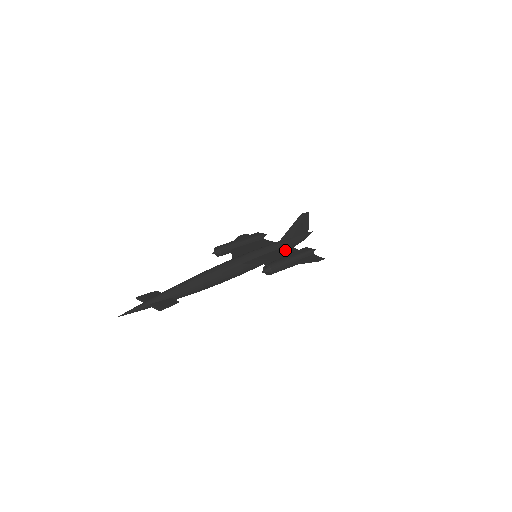
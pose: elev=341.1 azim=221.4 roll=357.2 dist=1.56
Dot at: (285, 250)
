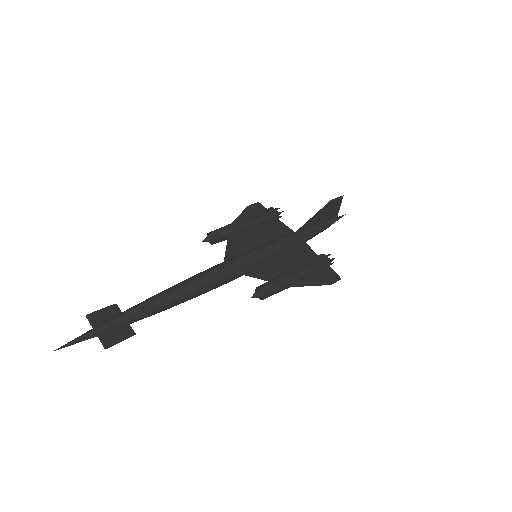
Dot at: (296, 251)
